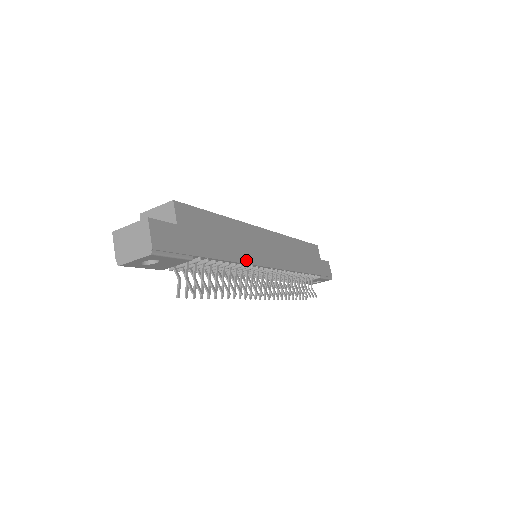
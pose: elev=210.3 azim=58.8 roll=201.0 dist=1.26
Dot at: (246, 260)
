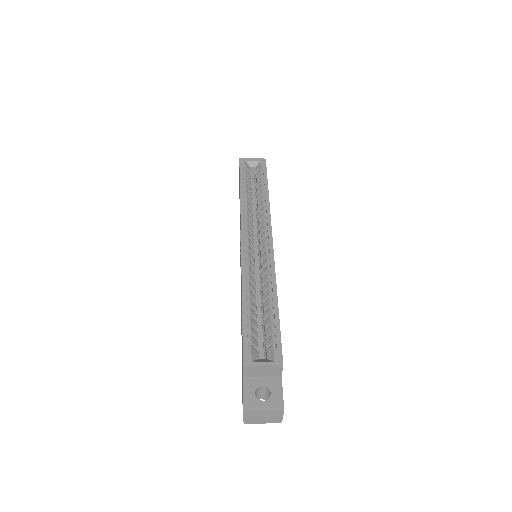
Dot at: occluded
